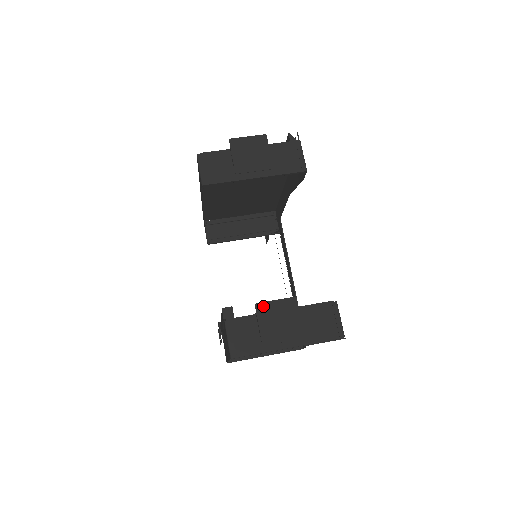
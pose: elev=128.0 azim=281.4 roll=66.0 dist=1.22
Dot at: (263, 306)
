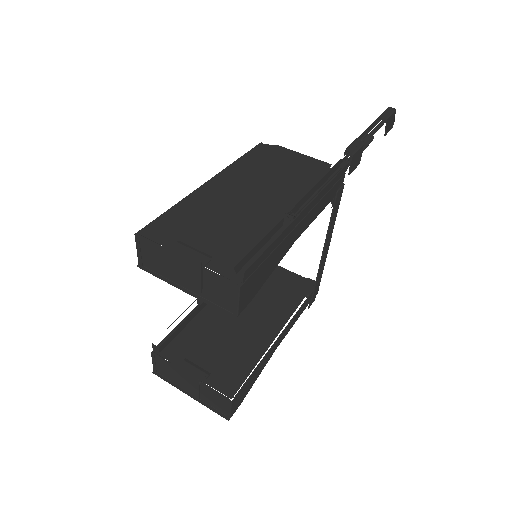
Dot at: (175, 367)
